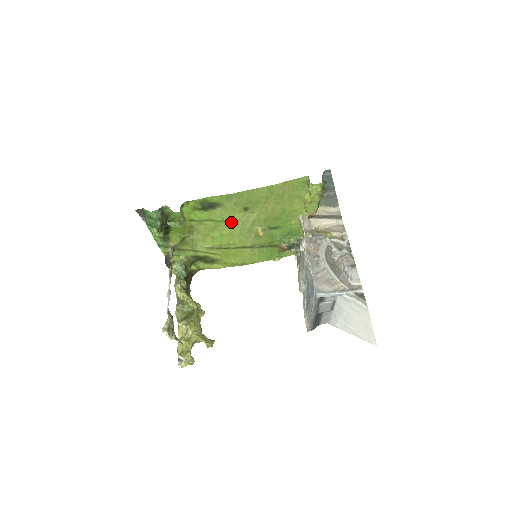
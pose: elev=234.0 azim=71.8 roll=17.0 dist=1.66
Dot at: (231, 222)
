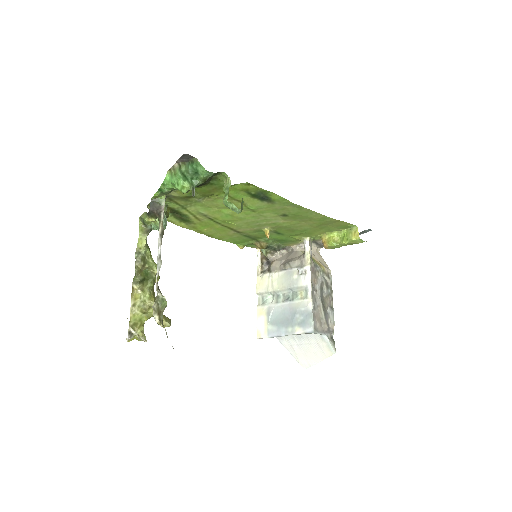
Dot at: (256, 214)
